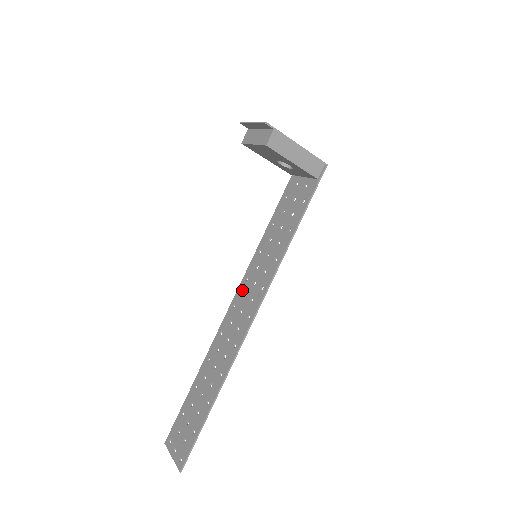
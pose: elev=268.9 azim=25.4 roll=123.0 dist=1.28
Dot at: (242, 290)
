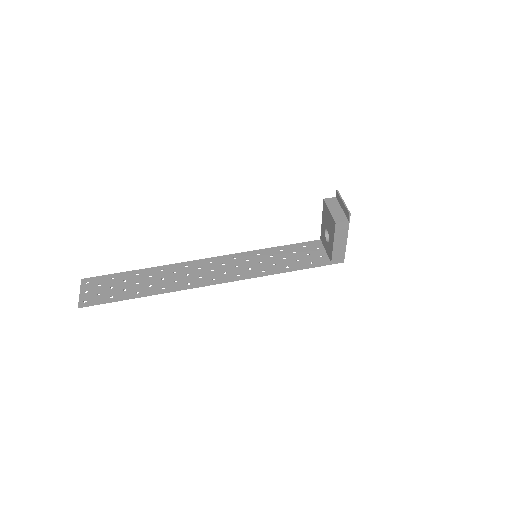
Dot at: (225, 260)
